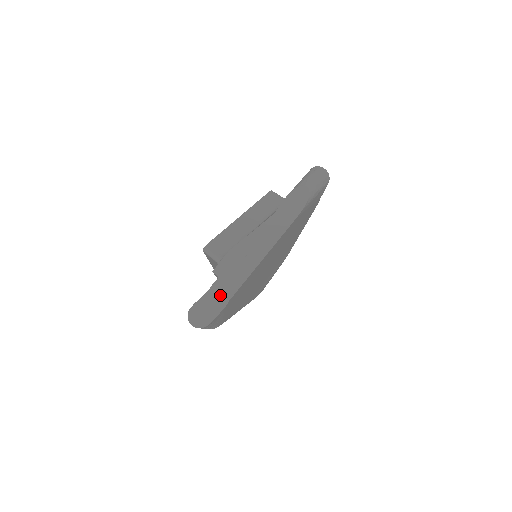
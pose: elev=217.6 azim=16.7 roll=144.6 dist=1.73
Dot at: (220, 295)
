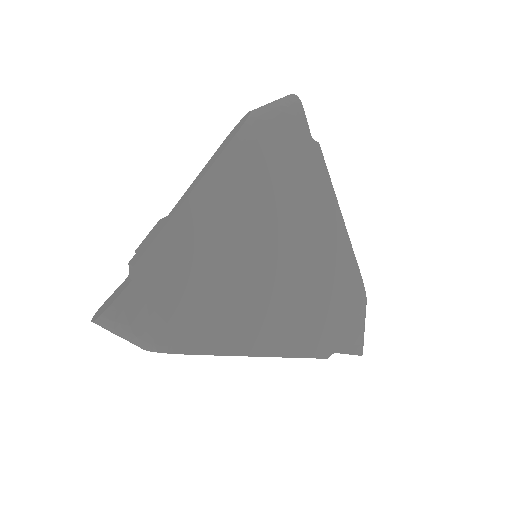
Dot at: (131, 271)
